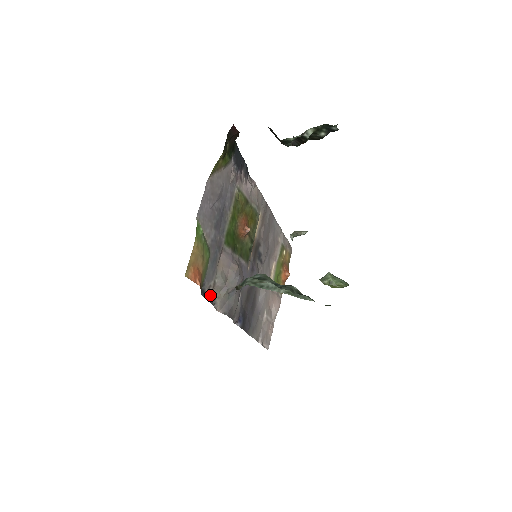
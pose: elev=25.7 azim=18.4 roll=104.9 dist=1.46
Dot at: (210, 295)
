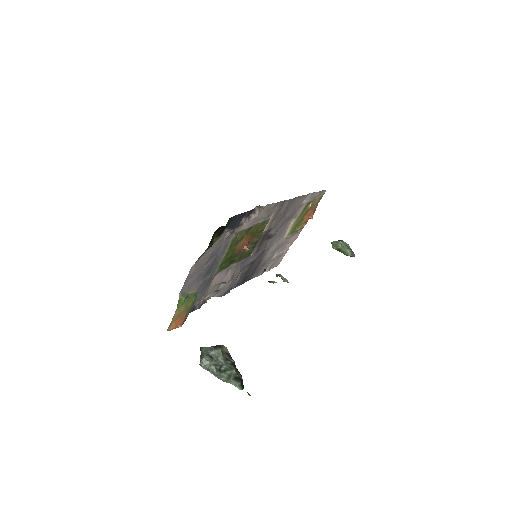
Dot at: (201, 304)
